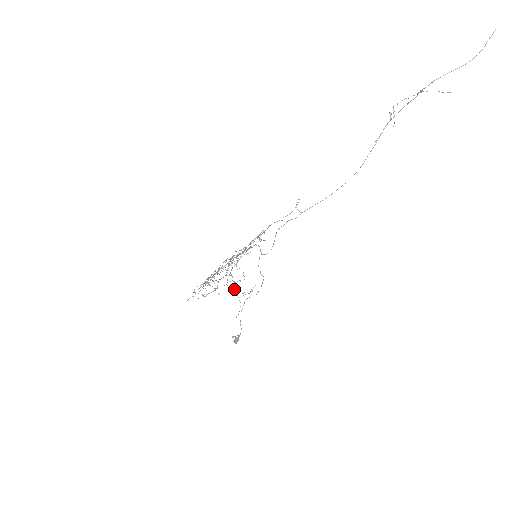
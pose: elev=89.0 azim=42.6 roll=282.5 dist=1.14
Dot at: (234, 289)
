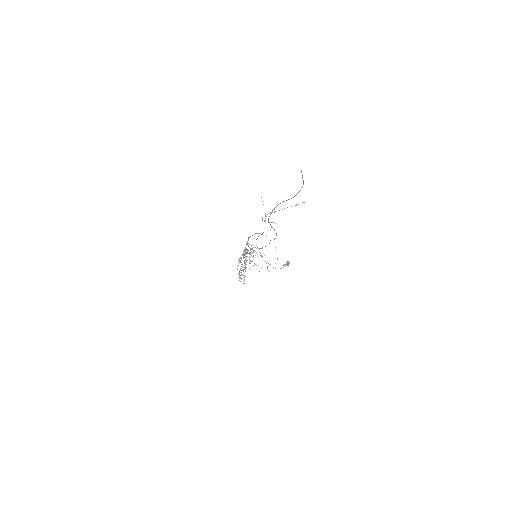
Dot at: (261, 255)
